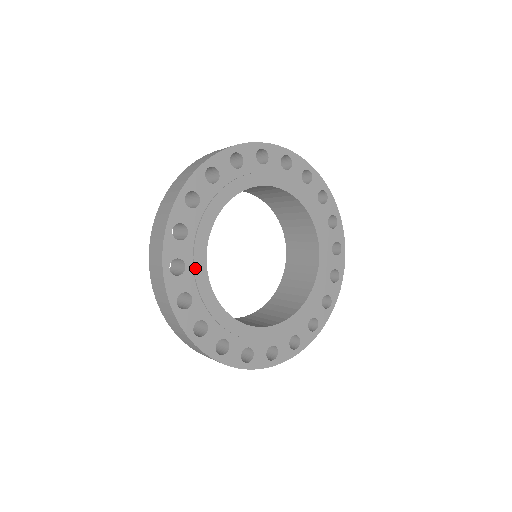
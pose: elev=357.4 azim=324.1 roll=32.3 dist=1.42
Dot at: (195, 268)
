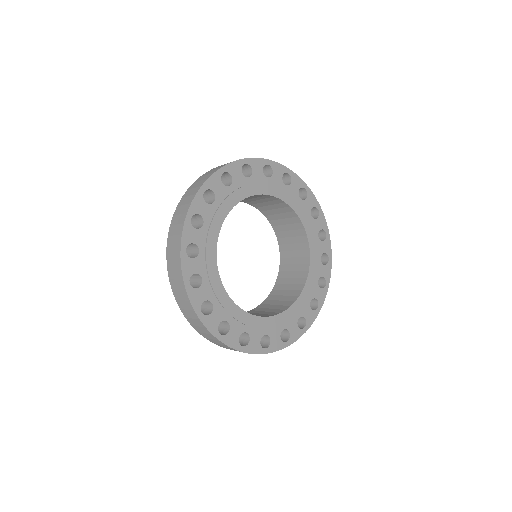
Dot at: (219, 209)
